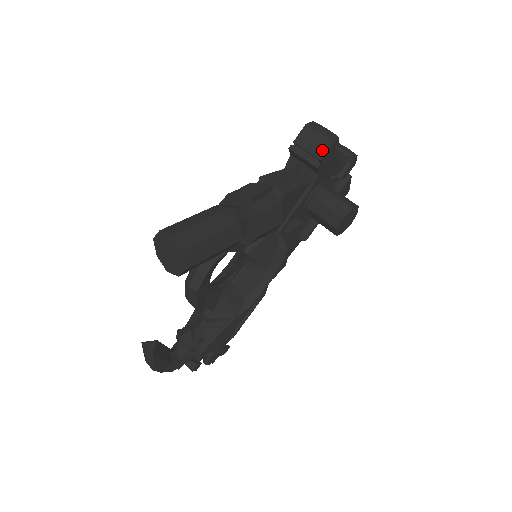
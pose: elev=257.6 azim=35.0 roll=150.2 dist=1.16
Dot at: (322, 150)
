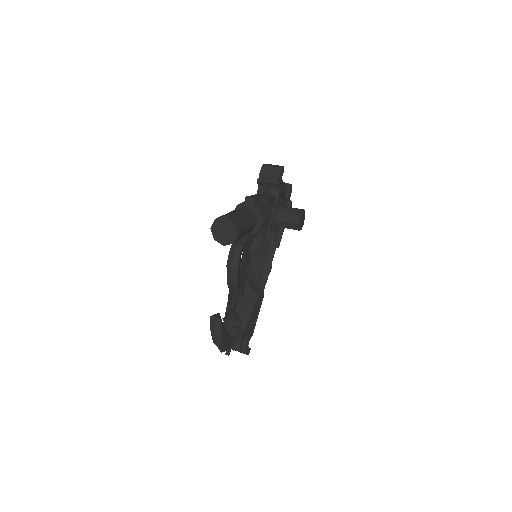
Dot at: (277, 174)
